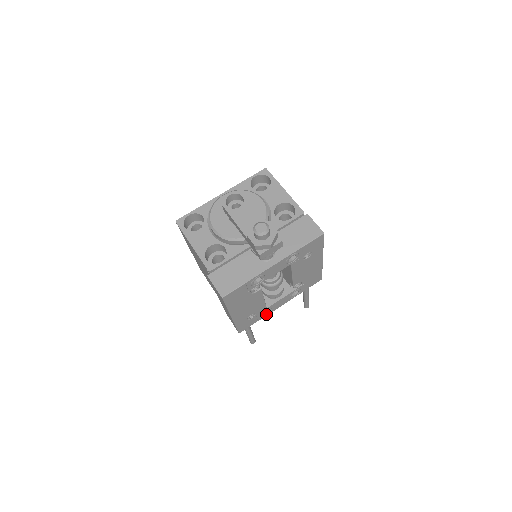
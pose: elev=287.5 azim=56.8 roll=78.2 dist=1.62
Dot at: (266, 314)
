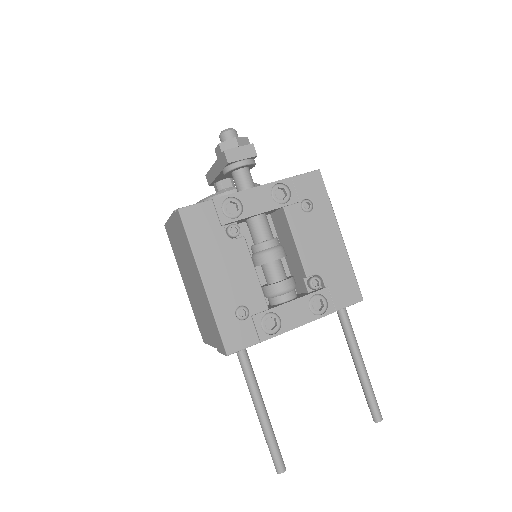
Dot at: (273, 332)
